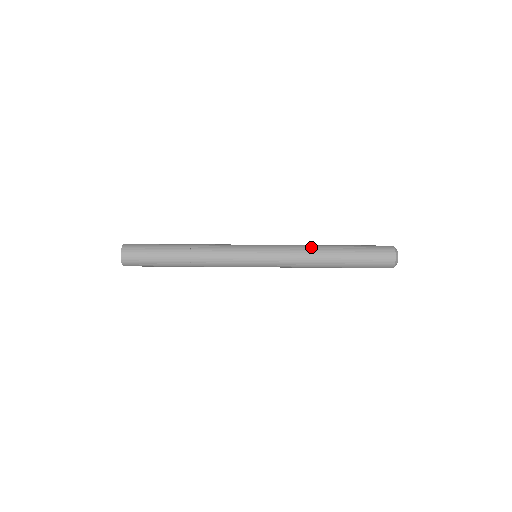
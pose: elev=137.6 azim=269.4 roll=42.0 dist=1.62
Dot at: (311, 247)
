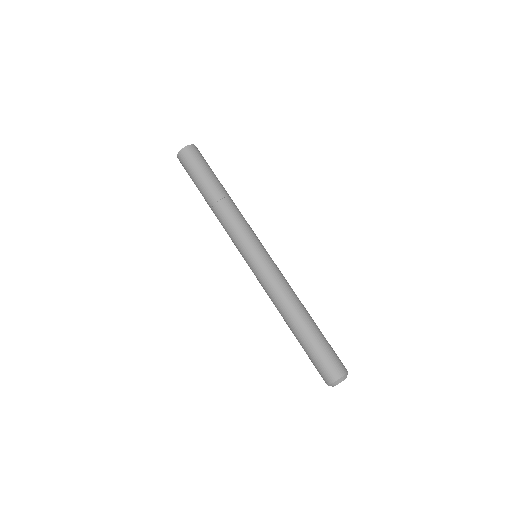
Dot at: (286, 302)
